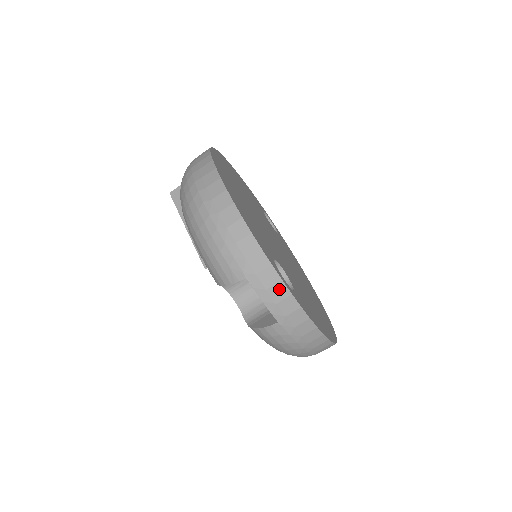
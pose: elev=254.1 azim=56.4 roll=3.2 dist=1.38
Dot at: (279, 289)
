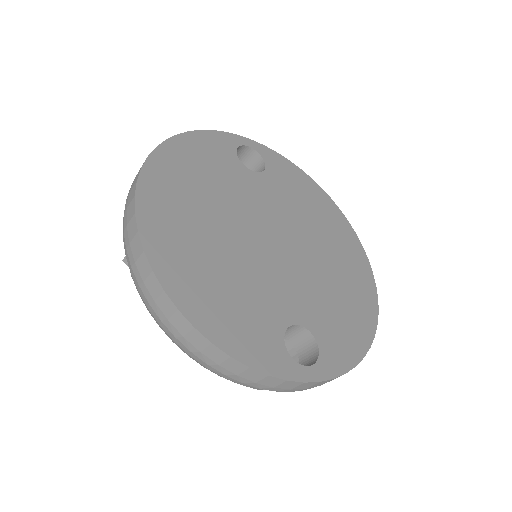
Dot at: (304, 385)
